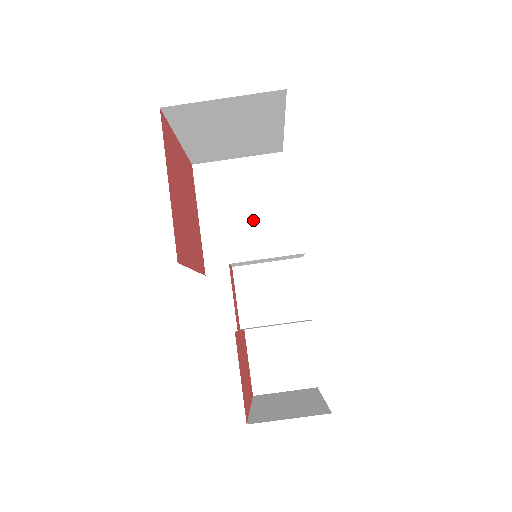
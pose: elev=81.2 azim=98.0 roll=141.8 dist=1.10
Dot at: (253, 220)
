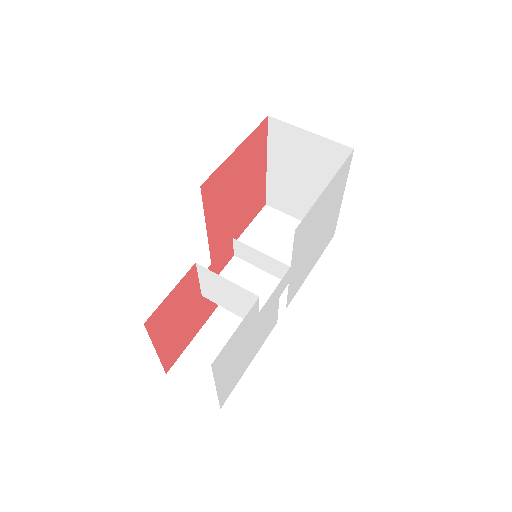
Dot at: occluded
